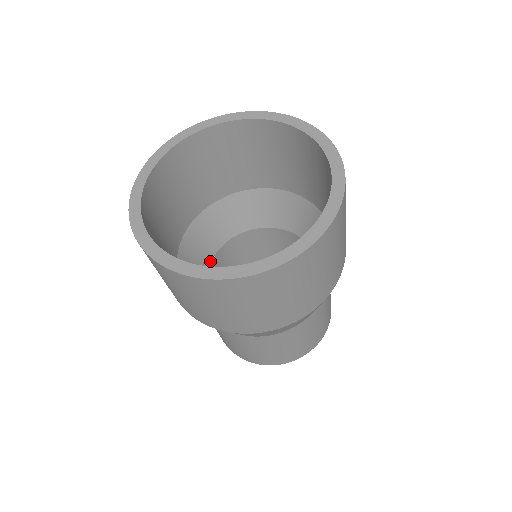
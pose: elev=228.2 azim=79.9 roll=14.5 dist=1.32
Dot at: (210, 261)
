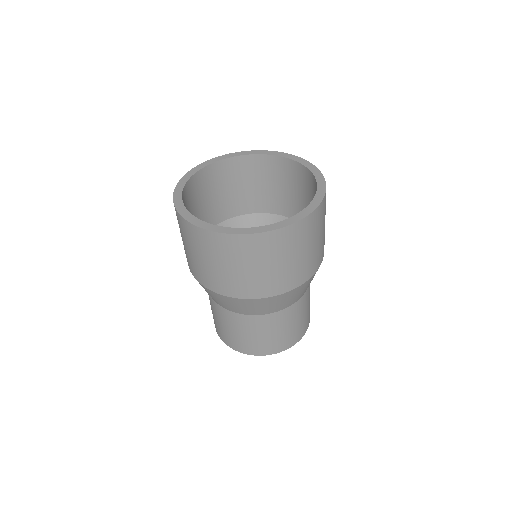
Dot at: occluded
